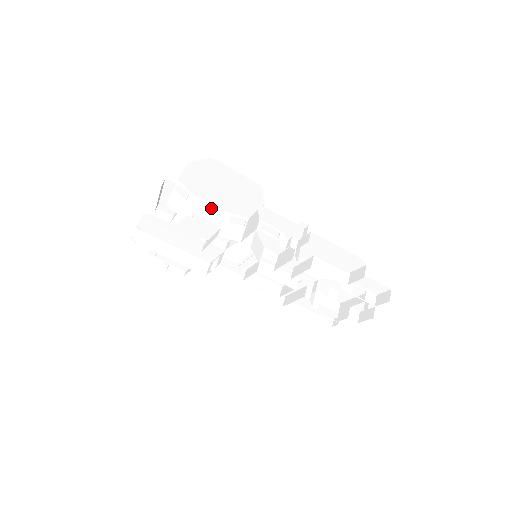
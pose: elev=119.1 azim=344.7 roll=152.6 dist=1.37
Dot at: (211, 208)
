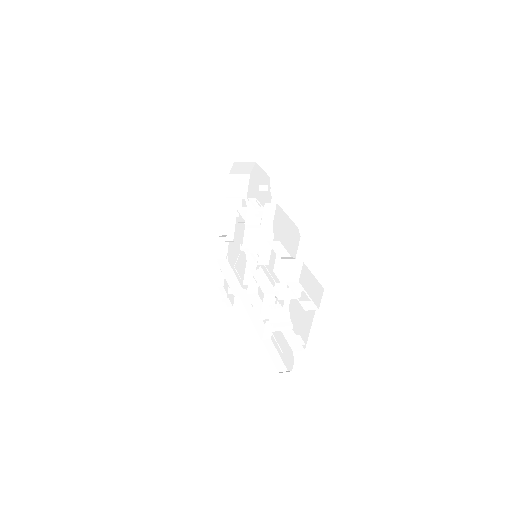
Dot at: occluded
